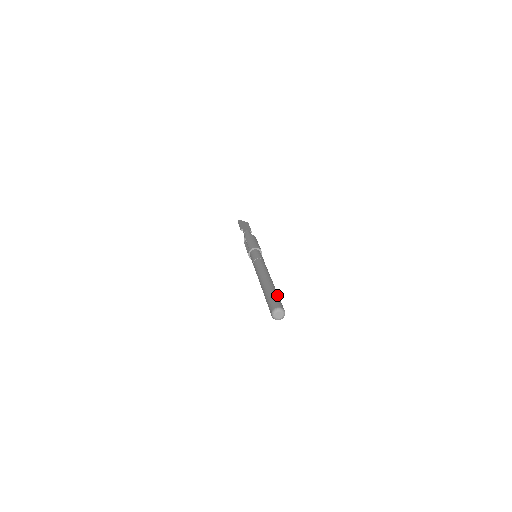
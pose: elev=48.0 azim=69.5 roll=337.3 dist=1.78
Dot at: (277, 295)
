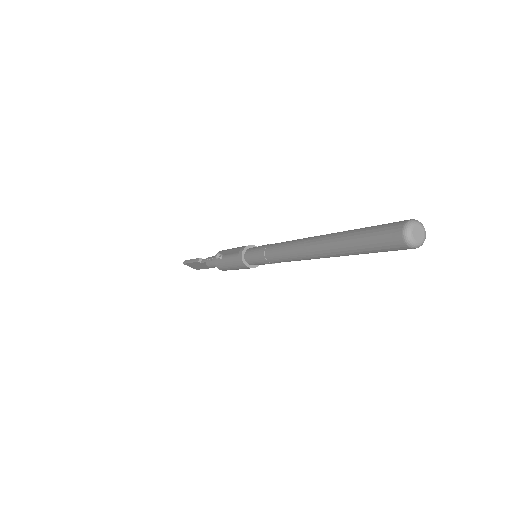
Dot at: occluded
